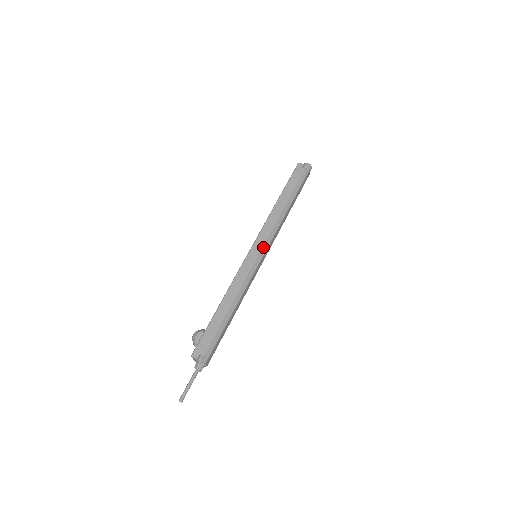
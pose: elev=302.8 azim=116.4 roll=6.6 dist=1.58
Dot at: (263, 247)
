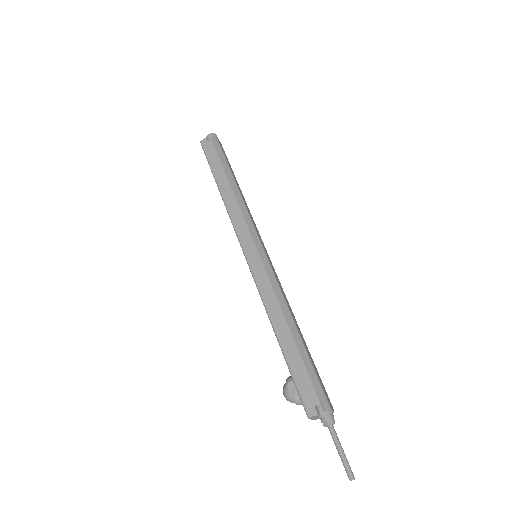
Dot at: (254, 240)
